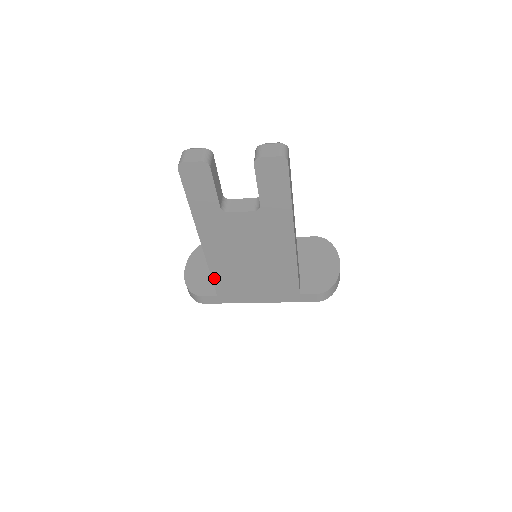
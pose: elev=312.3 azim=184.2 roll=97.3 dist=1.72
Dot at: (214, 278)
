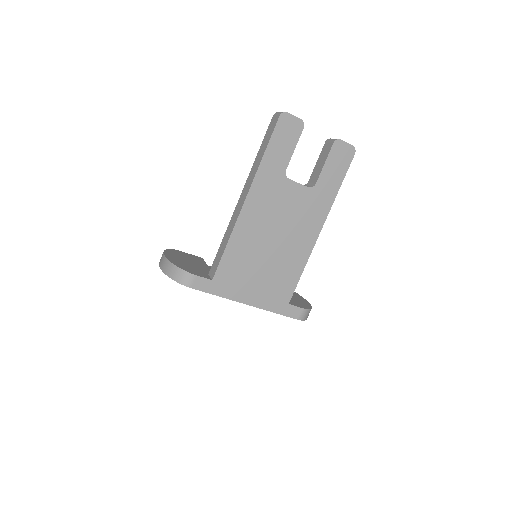
Dot at: (226, 253)
